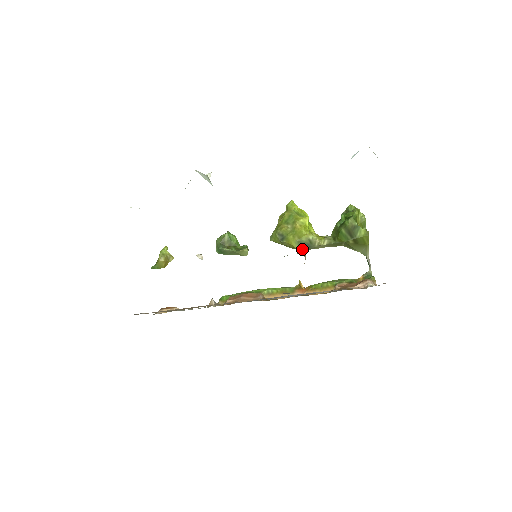
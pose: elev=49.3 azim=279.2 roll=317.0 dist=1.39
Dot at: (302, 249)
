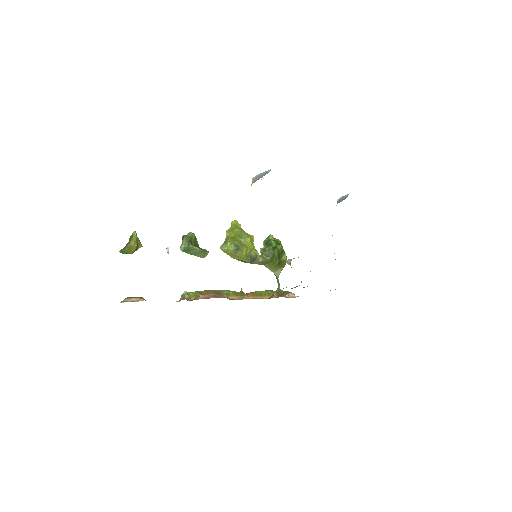
Dot at: (249, 261)
